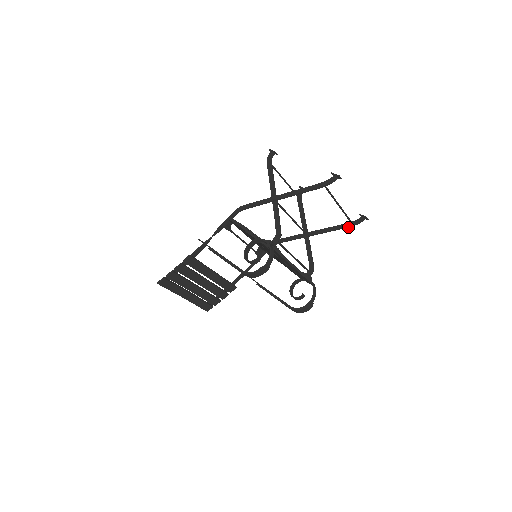
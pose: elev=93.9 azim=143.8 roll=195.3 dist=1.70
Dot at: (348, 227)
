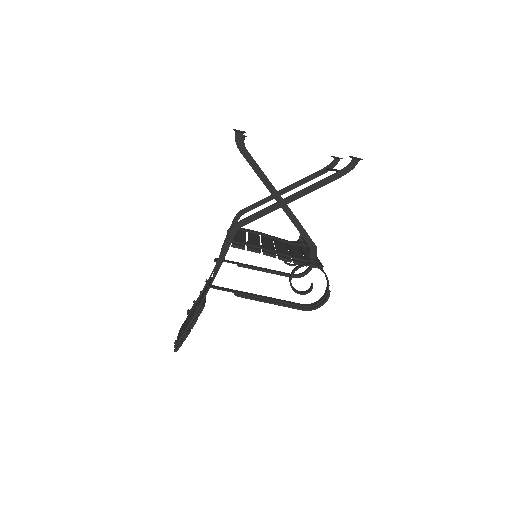
Dot at: occluded
